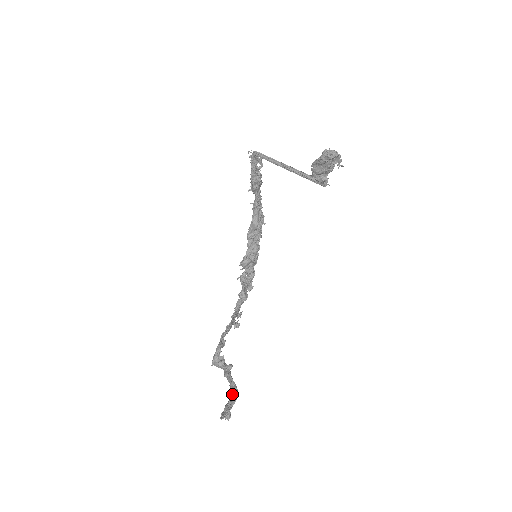
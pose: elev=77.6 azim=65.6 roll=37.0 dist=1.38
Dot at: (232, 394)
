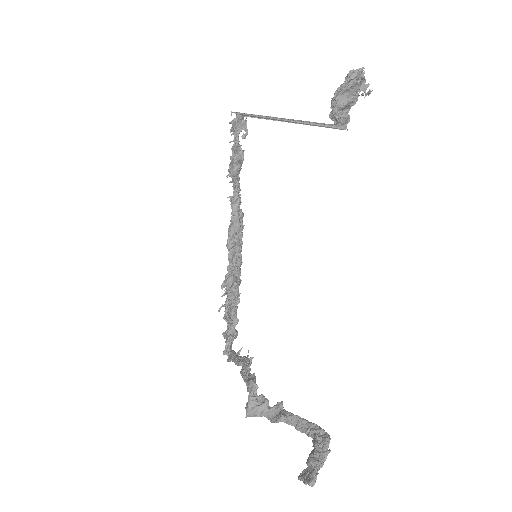
Dot at: (313, 435)
